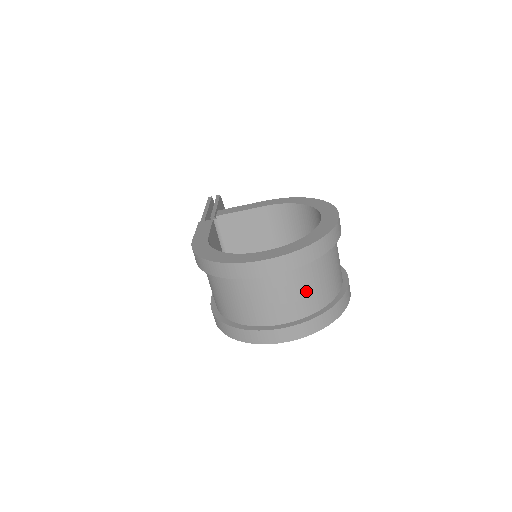
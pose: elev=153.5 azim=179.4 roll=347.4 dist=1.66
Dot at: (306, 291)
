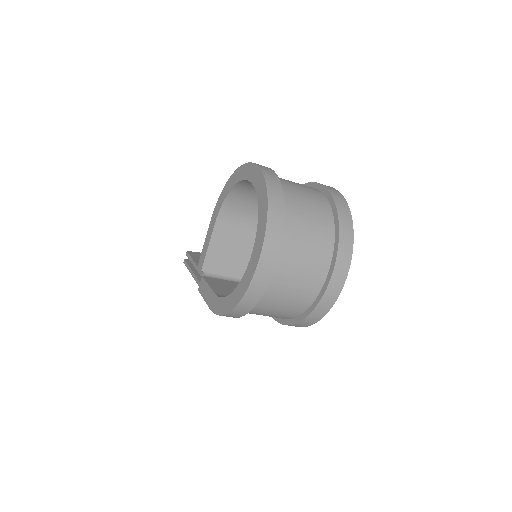
Dot at: (309, 236)
